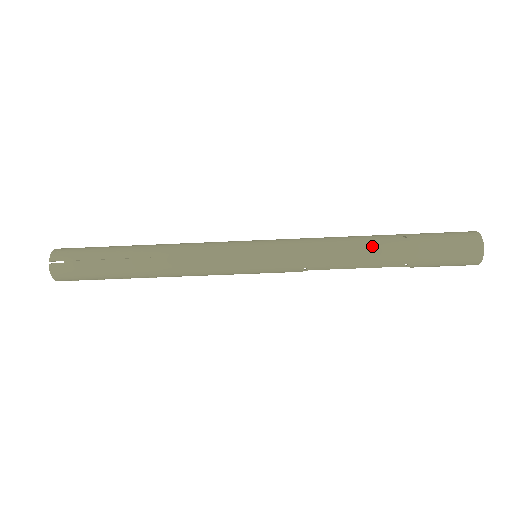
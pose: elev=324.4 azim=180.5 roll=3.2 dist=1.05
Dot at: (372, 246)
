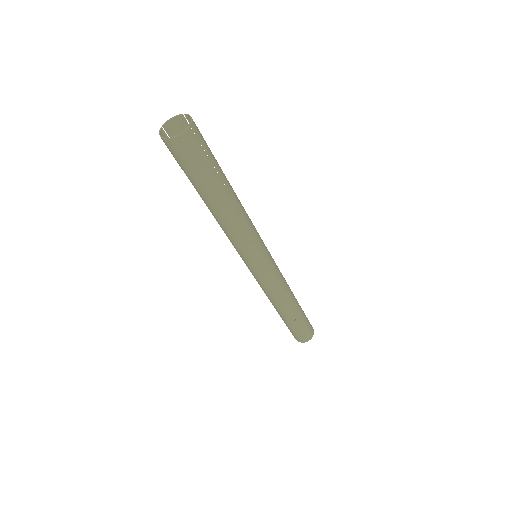
Dot at: (282, 311)
